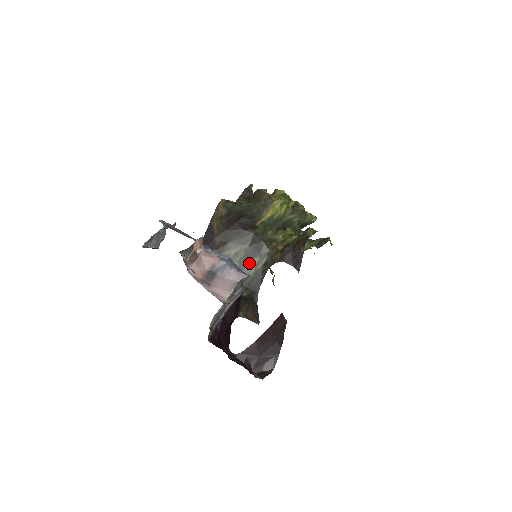
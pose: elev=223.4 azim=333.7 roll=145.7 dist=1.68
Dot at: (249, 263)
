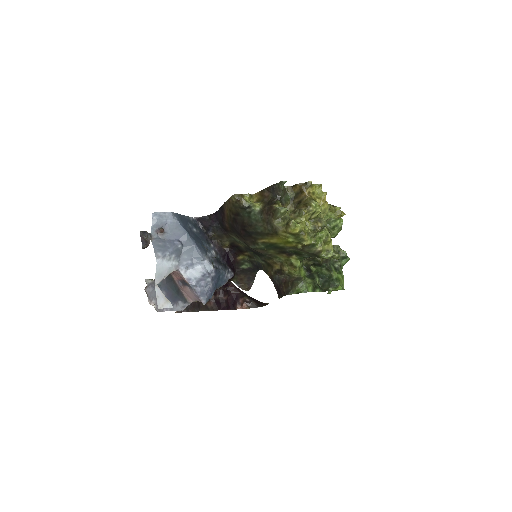
Dot at: (252, 253)
